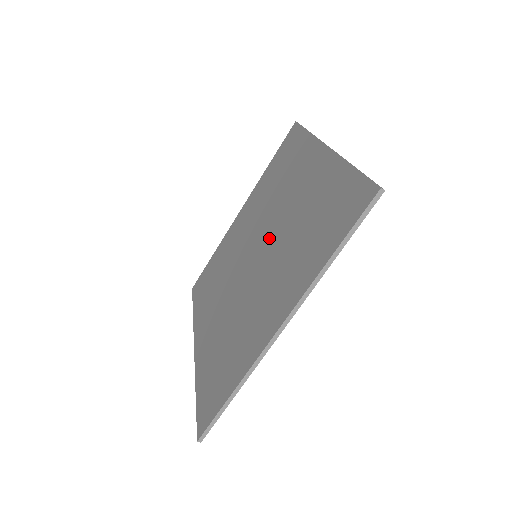
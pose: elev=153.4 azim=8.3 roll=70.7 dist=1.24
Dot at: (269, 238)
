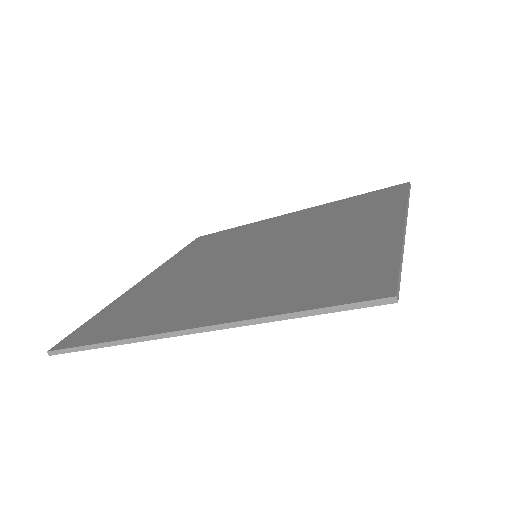
Dot at: (273, 241)
